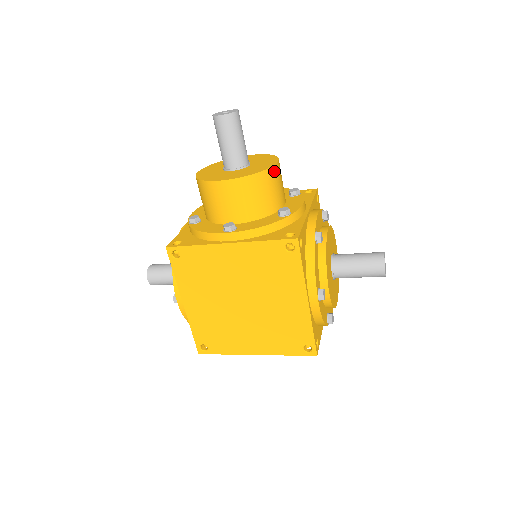
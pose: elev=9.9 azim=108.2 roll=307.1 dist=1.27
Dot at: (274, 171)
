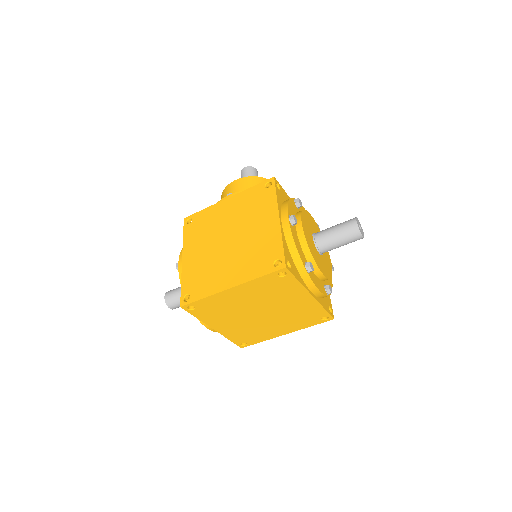
Dot at: occluded
